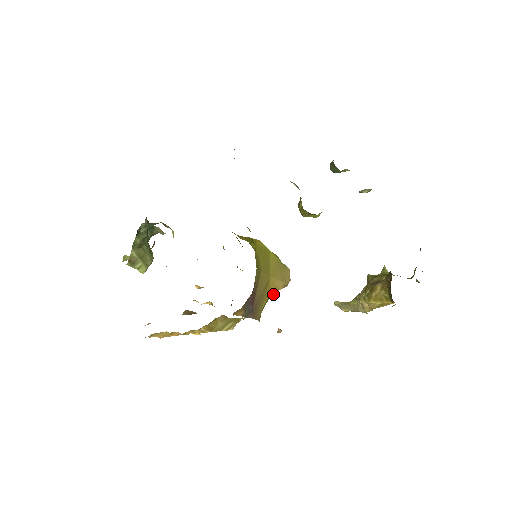
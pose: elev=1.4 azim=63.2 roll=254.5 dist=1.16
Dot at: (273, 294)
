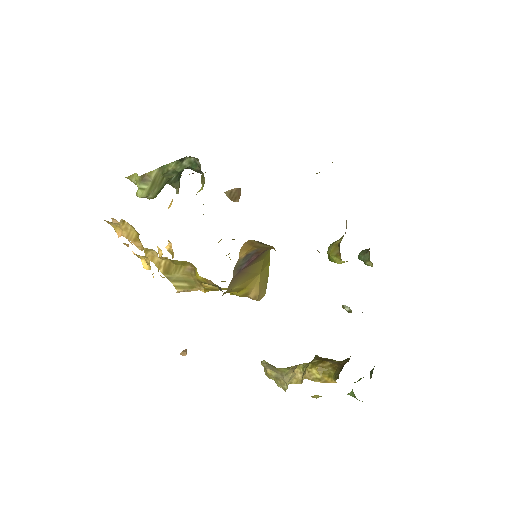
Dot at: (244, 293)
